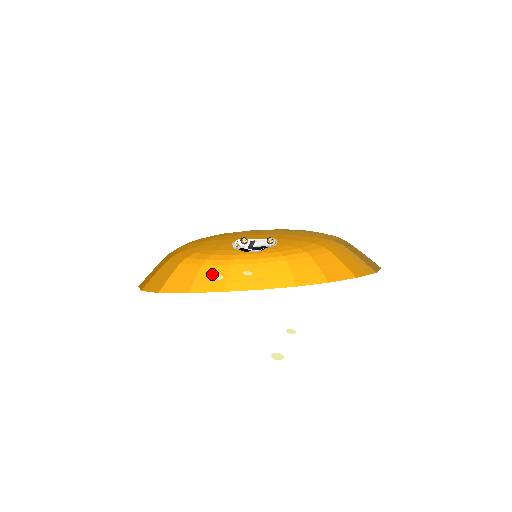
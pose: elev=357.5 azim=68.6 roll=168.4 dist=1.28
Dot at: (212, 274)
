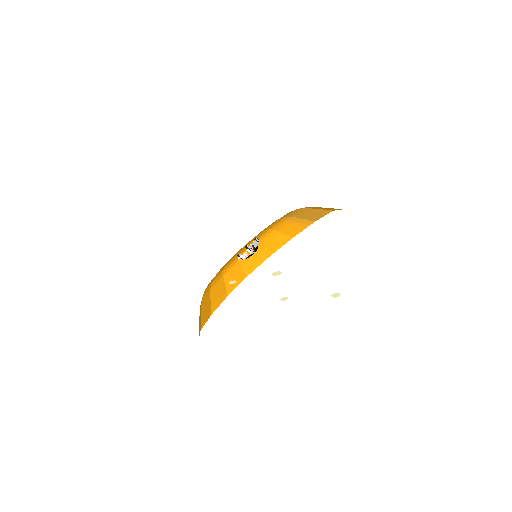
Dot at: (205, 304)
